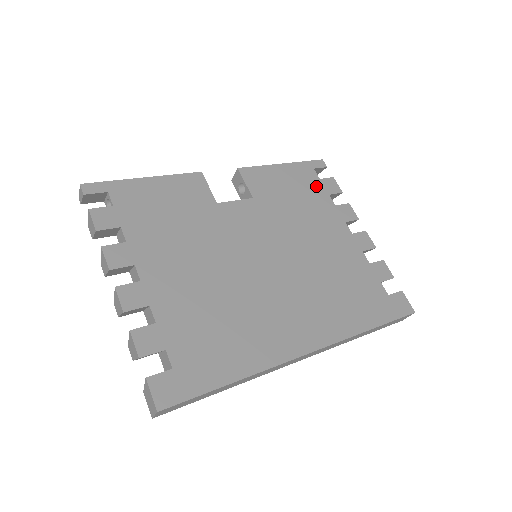
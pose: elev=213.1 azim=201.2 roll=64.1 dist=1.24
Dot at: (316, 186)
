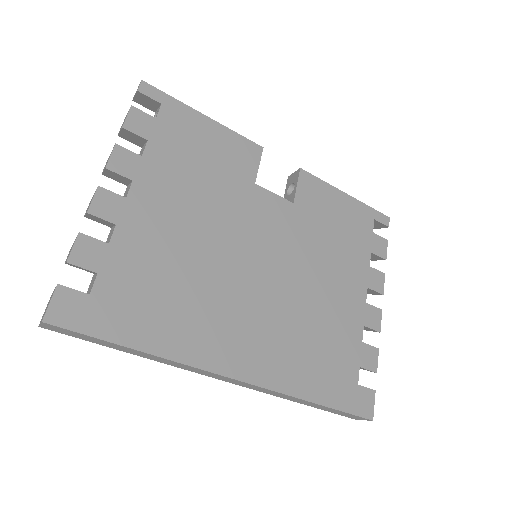
Dot at: (364, 236)
